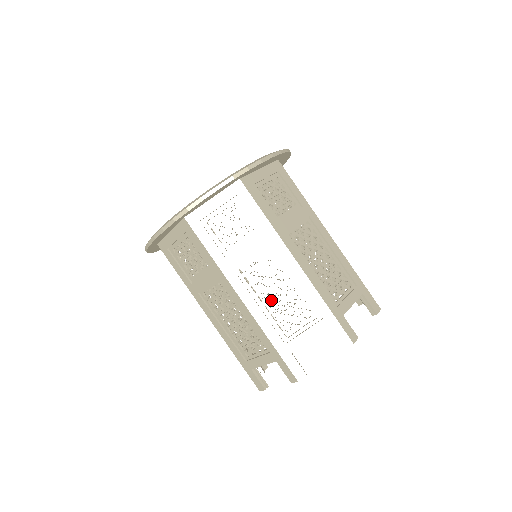
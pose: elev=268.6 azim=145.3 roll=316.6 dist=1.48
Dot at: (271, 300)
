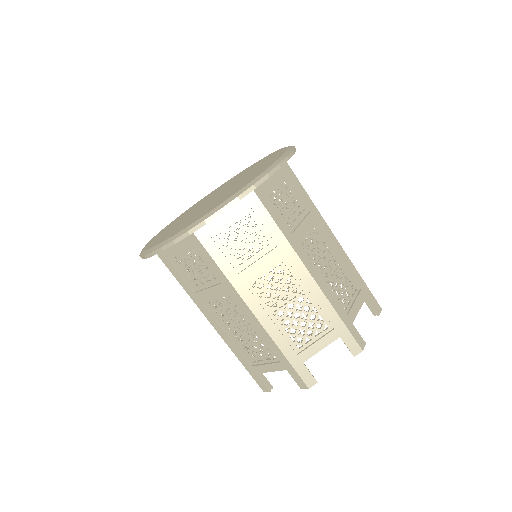
Dot at: (328, 274)
